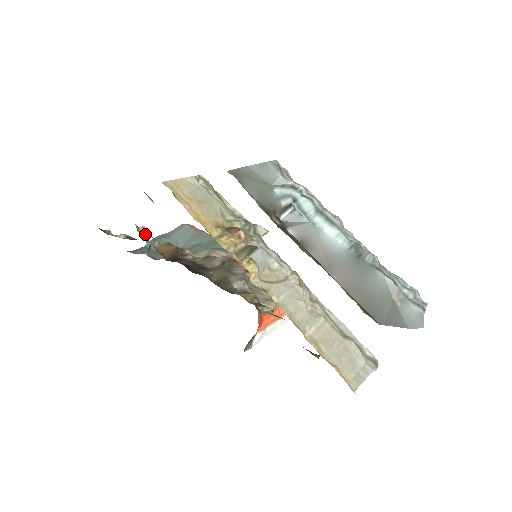
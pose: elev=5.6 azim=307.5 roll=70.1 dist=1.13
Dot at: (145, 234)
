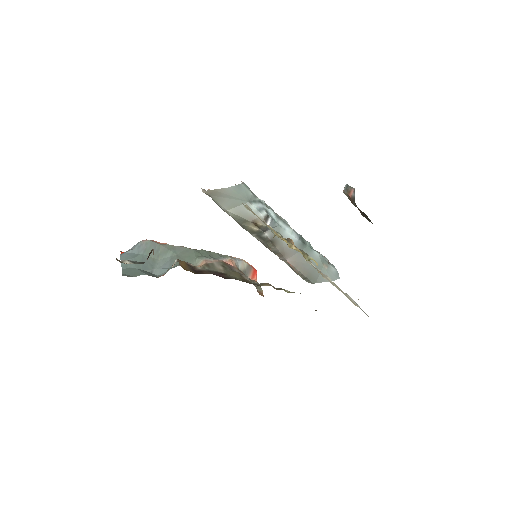
Dot at: occluded
